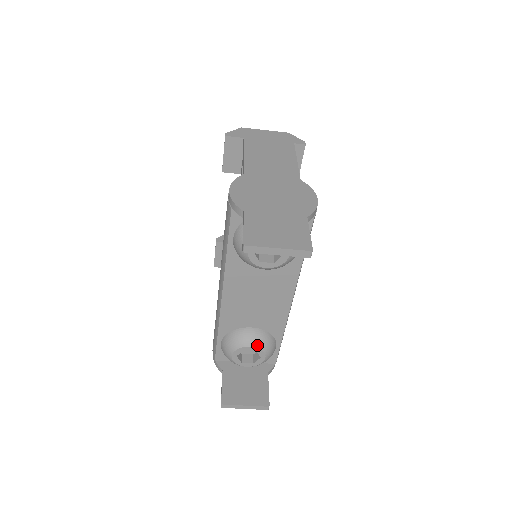
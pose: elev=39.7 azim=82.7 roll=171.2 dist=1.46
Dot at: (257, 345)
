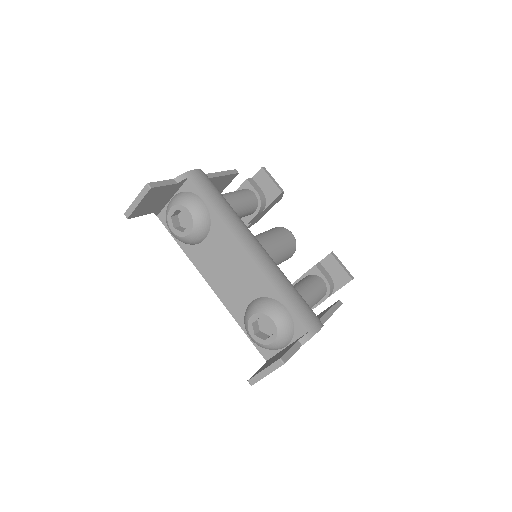
Dot at: (256, 311)
